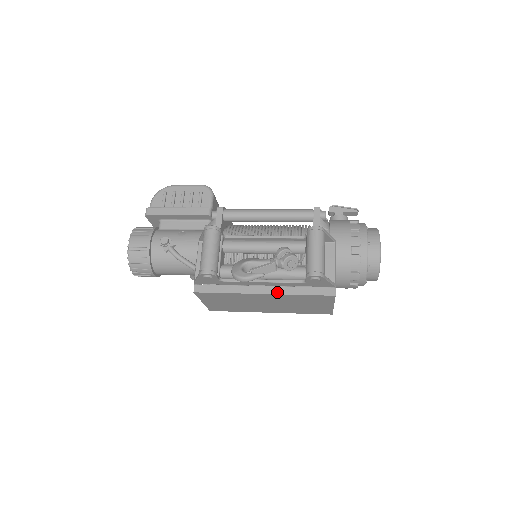
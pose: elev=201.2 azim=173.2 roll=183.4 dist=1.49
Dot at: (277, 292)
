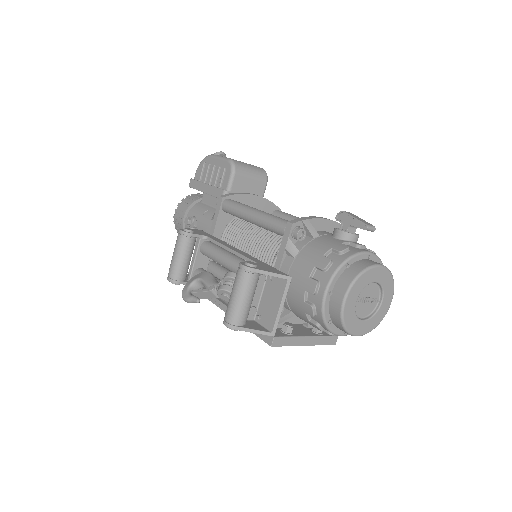
Dot at: occluded
